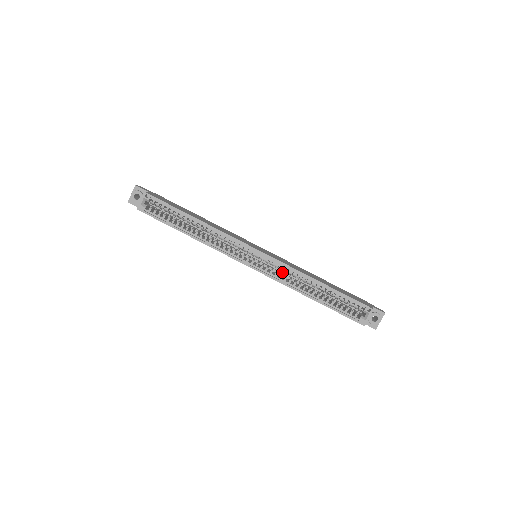
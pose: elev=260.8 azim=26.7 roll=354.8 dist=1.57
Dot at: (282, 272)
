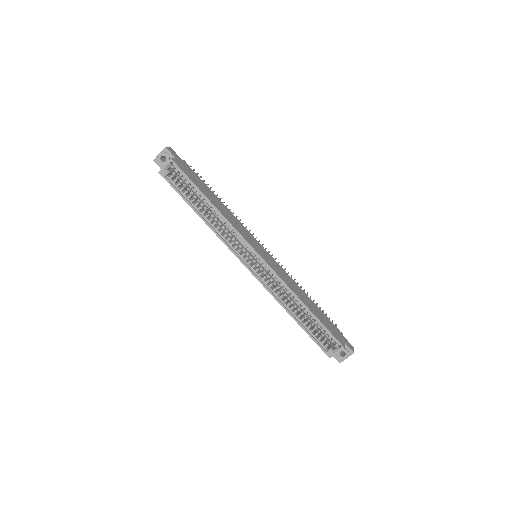
Dot at: occluded
